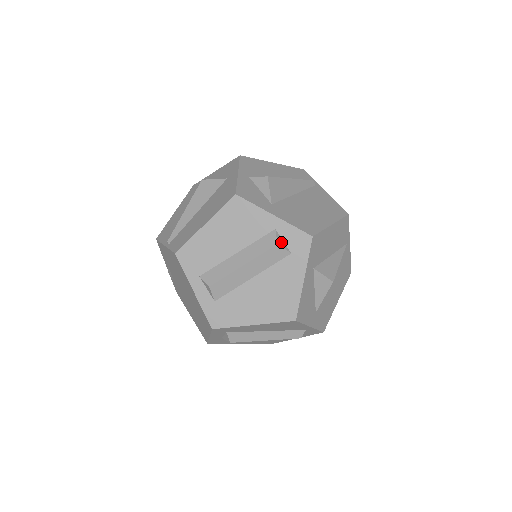
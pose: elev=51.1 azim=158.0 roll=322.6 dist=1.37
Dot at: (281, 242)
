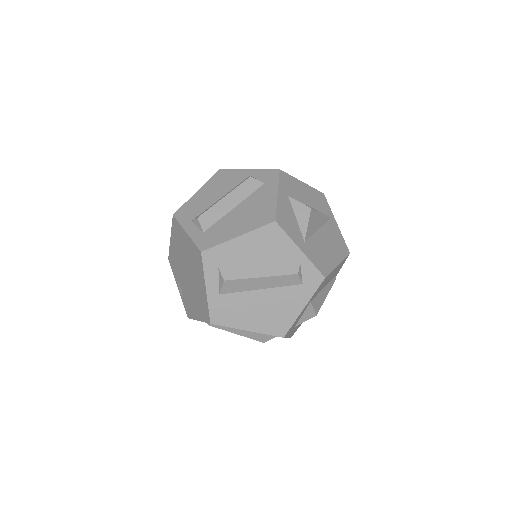
Dot at: (255, 178)
